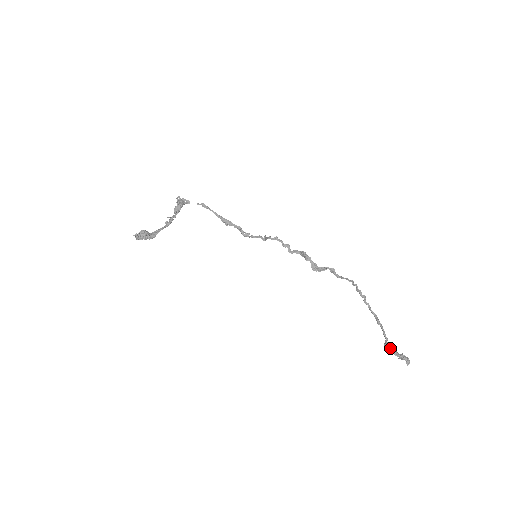
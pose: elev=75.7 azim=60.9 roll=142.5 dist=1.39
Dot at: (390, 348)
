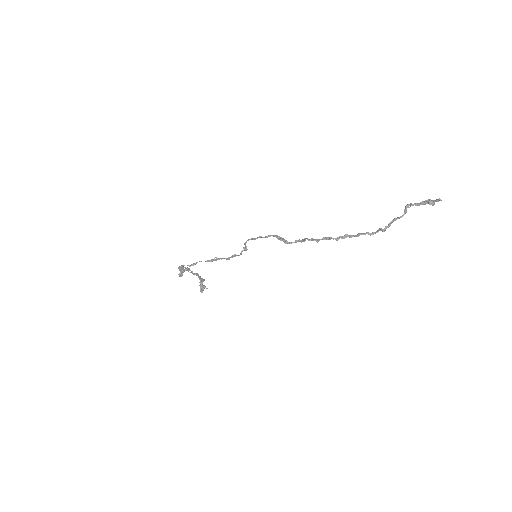
Dot at: (413, 205)
